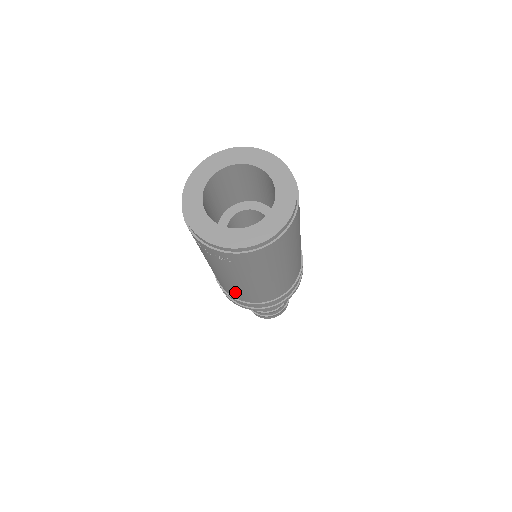
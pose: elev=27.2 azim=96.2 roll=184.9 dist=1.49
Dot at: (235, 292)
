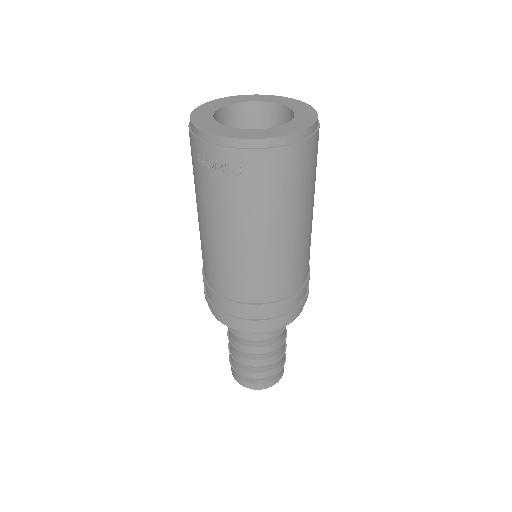
Dot at: (231, 276)
